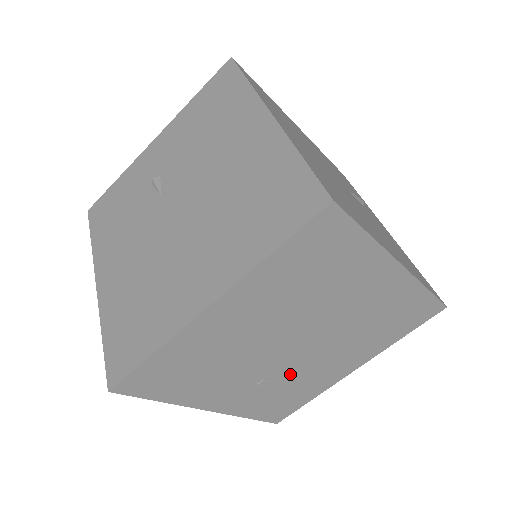
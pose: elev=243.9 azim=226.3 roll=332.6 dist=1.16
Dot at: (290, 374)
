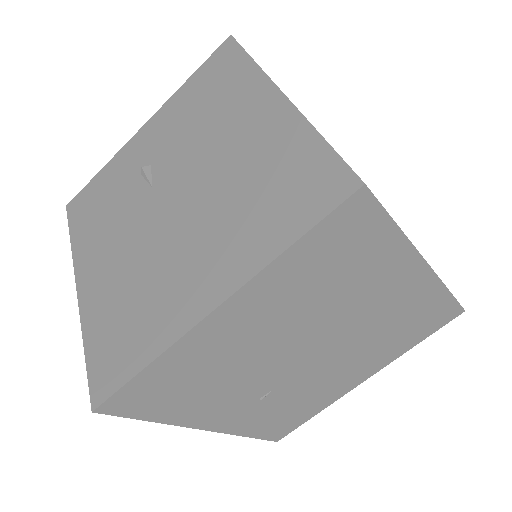
Dot at: (296, 387)
